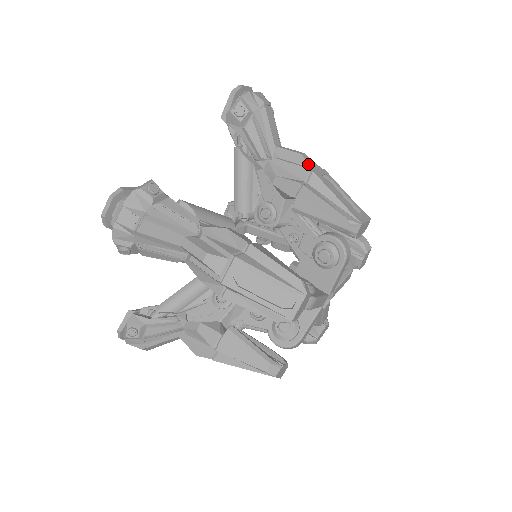
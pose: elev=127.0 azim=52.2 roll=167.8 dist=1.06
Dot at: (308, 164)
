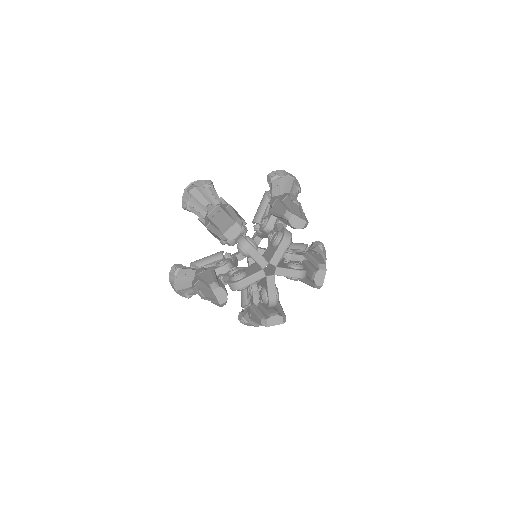
Dot at: (290, 195)
